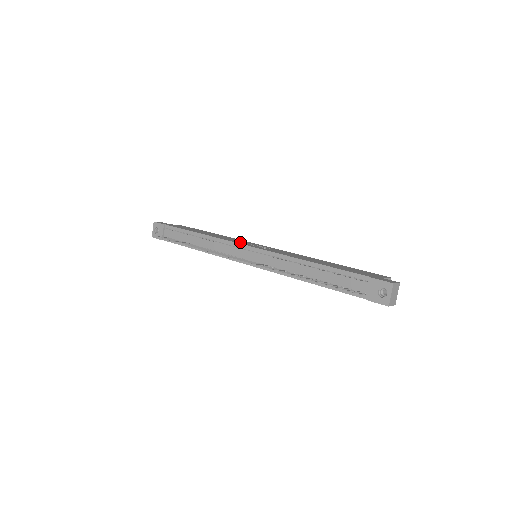
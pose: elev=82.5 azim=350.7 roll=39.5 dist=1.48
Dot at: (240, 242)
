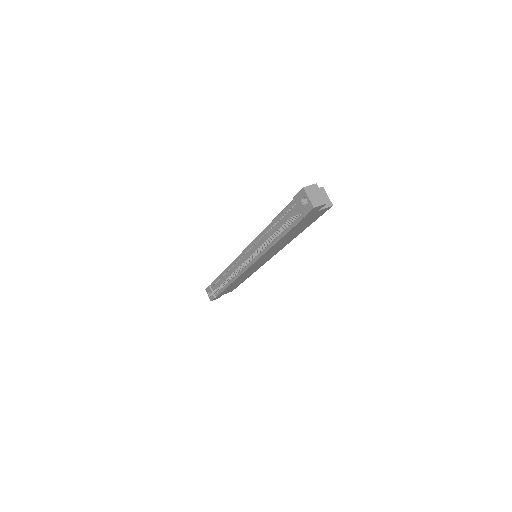
Dot at: occluded
